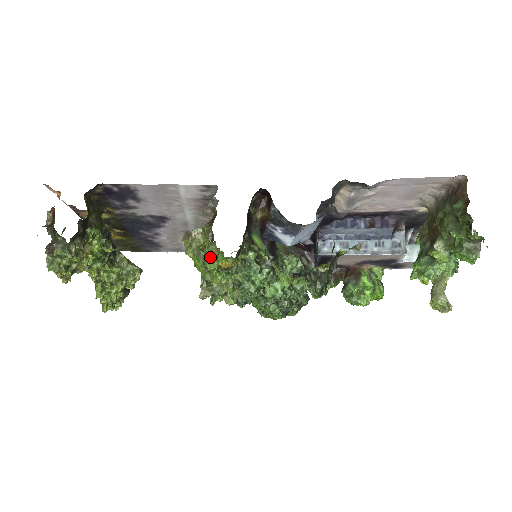
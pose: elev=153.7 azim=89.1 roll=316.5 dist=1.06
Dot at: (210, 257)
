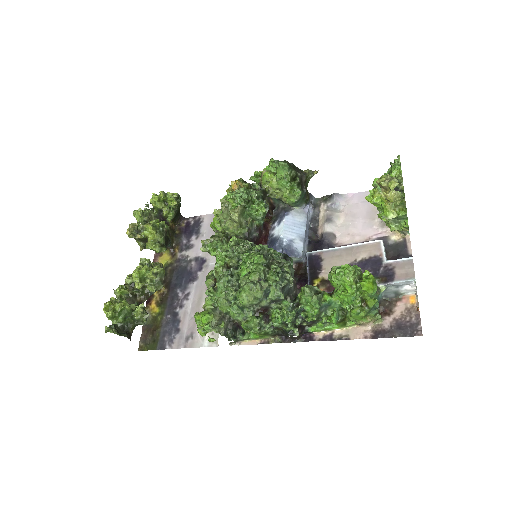
Dot at: occluded
